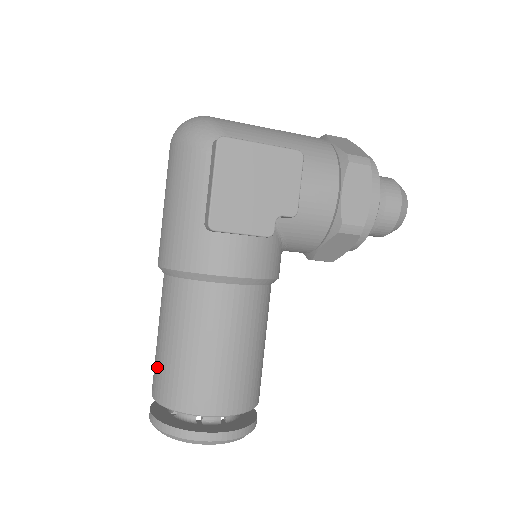
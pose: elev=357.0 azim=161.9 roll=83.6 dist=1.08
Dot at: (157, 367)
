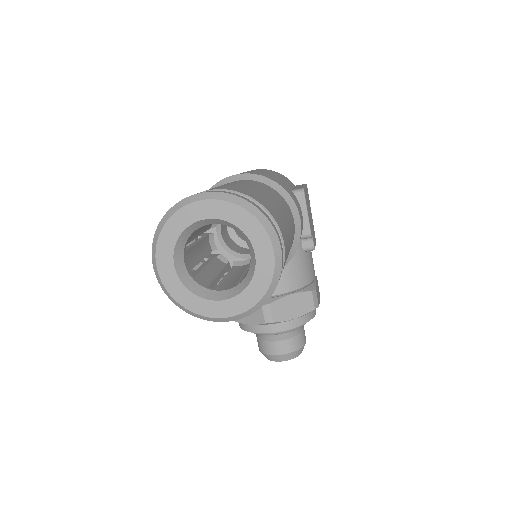
Dot at: (231, 186)
